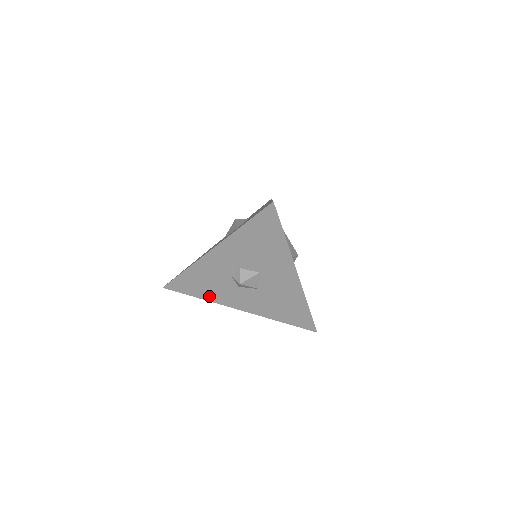
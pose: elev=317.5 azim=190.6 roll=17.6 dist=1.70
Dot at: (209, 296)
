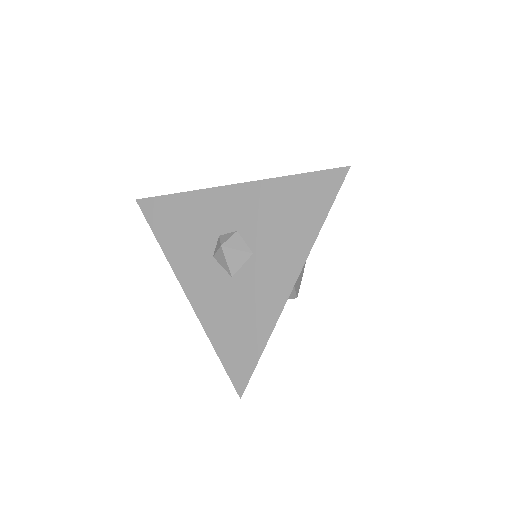
Dot at: (171, 247)
